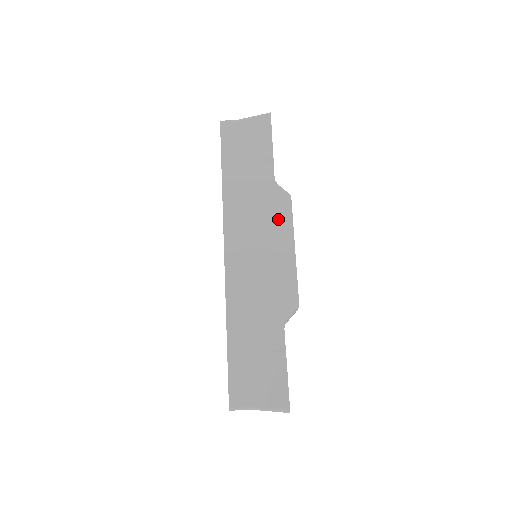
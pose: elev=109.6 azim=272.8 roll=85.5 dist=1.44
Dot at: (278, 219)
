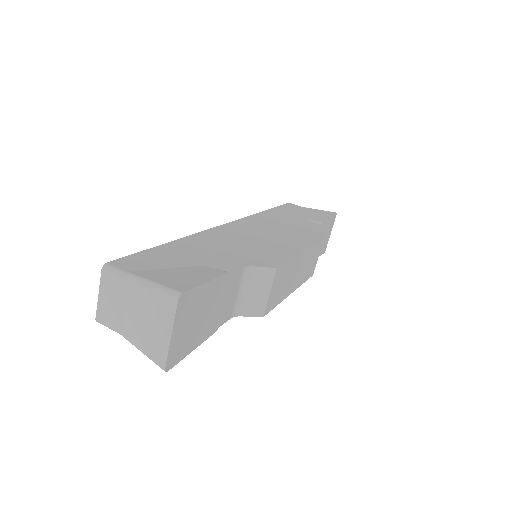
Dot at: (300, 237)
